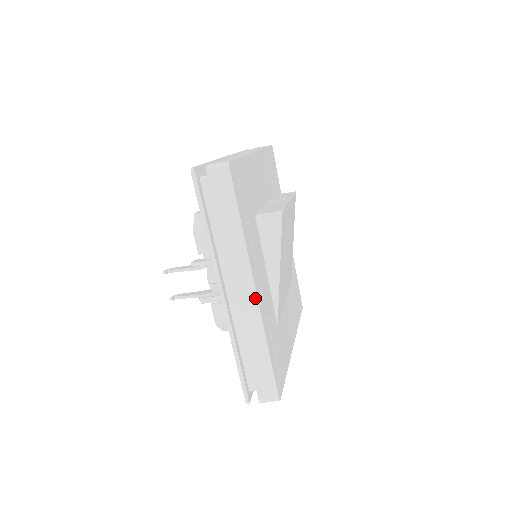
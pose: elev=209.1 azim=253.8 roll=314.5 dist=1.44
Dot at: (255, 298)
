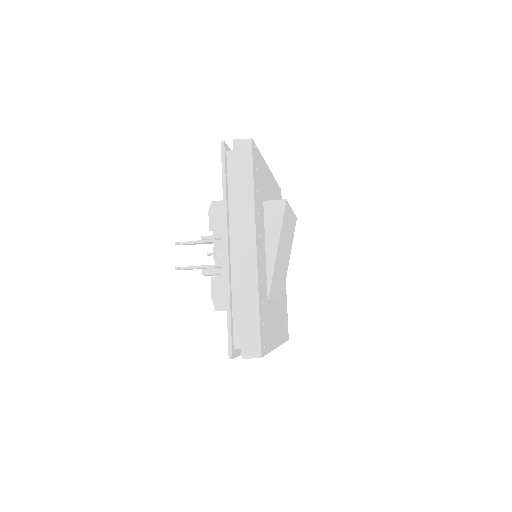
Dot at: (255, 251)
